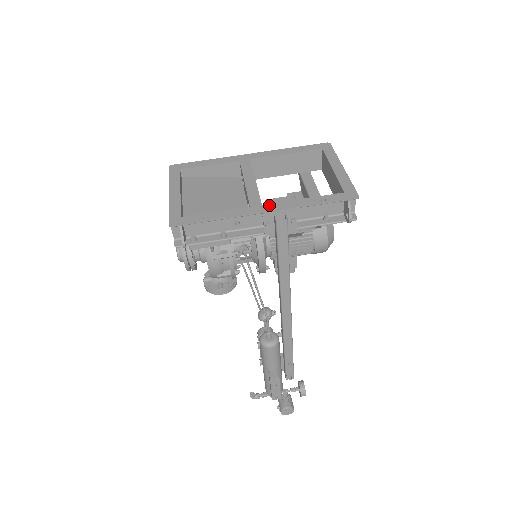
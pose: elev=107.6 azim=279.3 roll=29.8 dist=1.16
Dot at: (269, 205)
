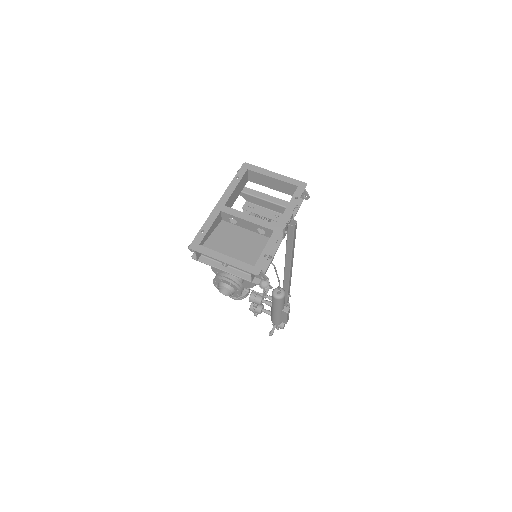
Dot at: (280, 222)
